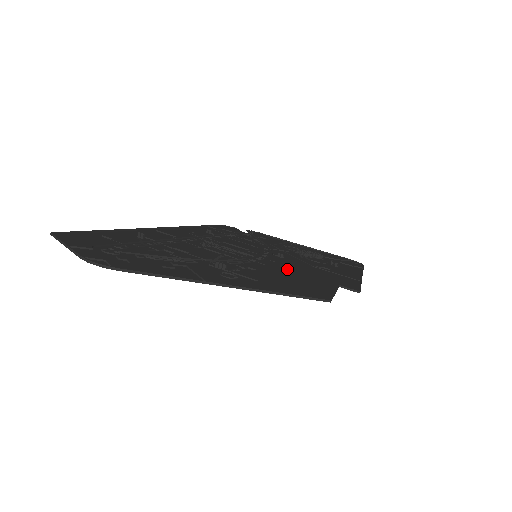
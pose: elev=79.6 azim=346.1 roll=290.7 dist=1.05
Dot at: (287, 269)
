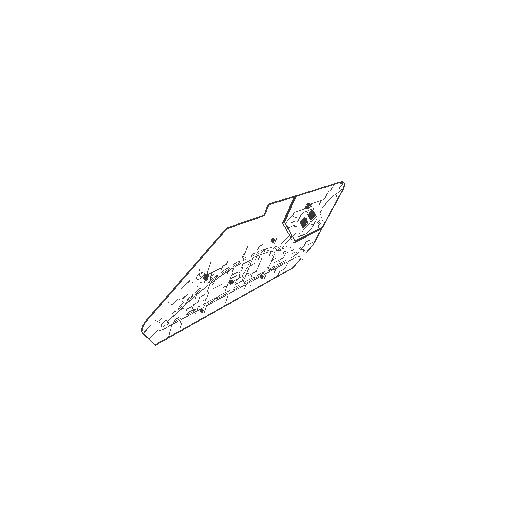
Dot at: occluded
